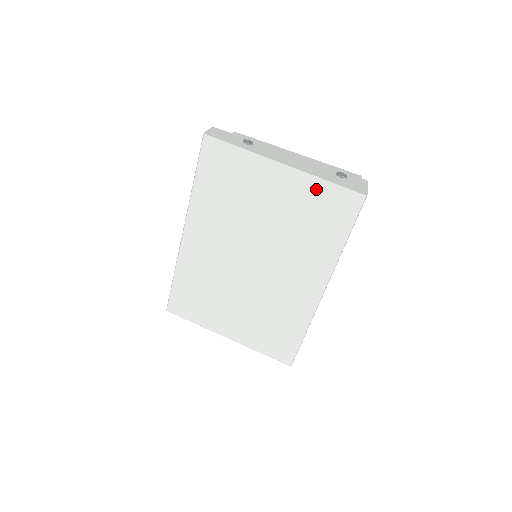
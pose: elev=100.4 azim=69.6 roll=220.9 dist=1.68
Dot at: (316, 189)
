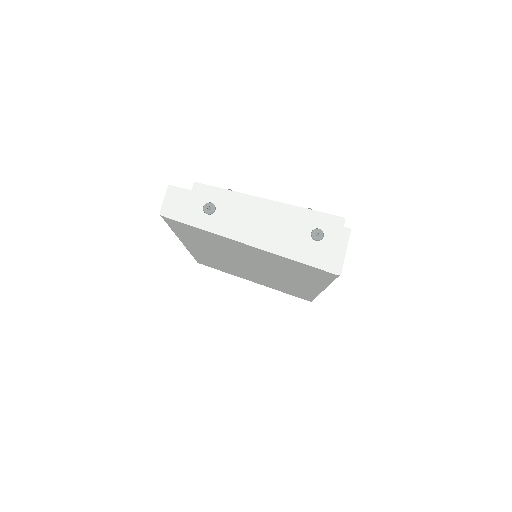
Dot at: (288, 261)
